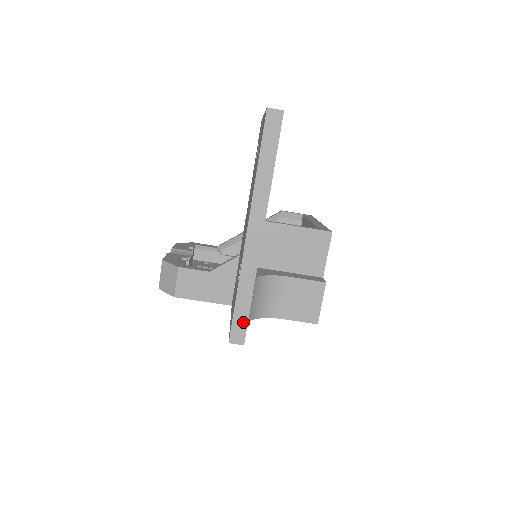
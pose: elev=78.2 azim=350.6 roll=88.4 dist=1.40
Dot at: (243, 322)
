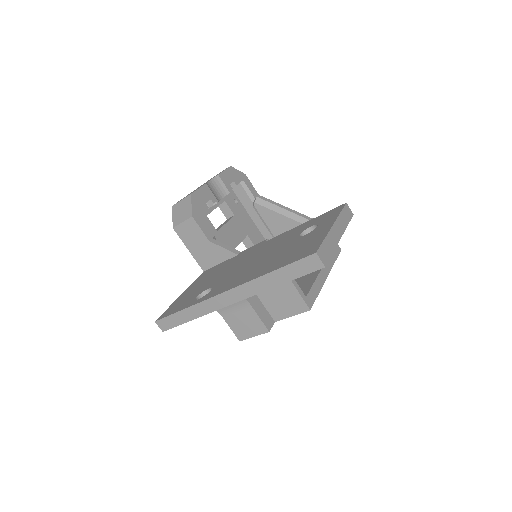
Dot at: (174, 323)
